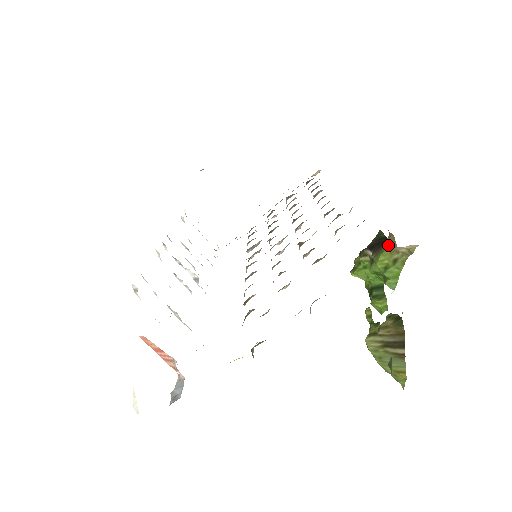
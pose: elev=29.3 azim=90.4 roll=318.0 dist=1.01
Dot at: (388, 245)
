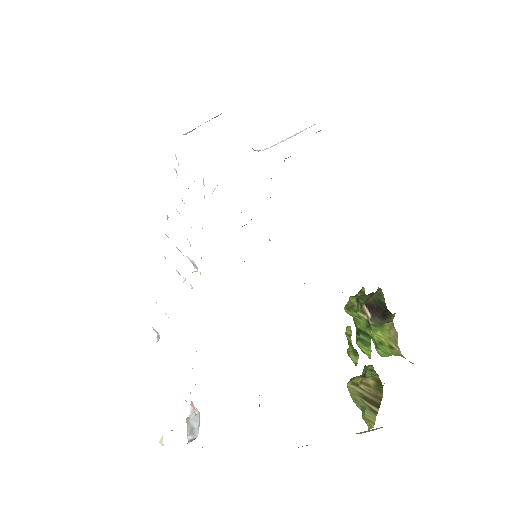
Dot at: (389, 331)
